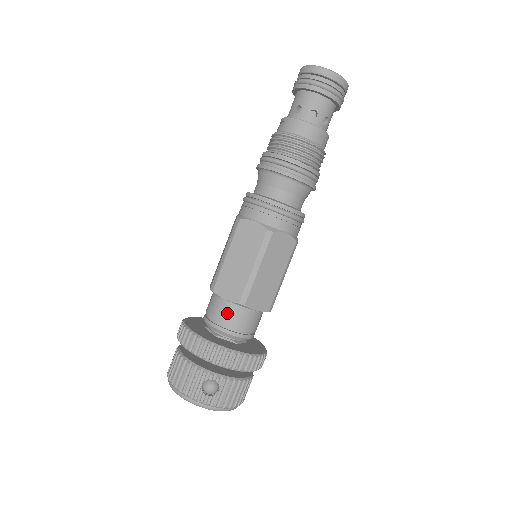
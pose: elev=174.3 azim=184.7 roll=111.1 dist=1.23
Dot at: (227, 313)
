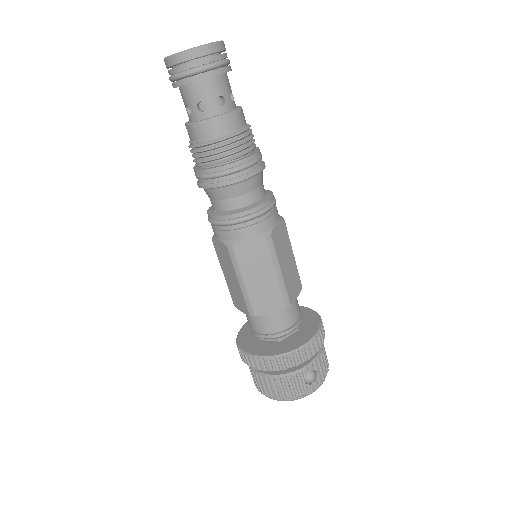
Dot at: (279, 320)
